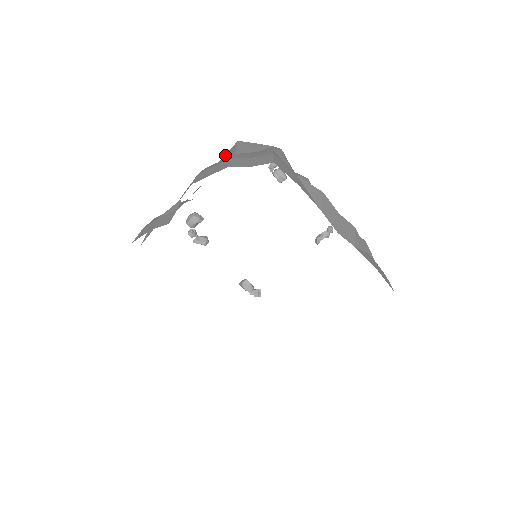
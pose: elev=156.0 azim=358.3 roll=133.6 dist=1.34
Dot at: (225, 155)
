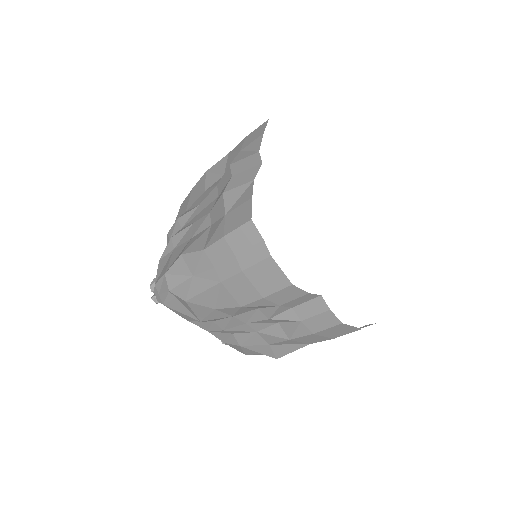
Dot at: occluded
